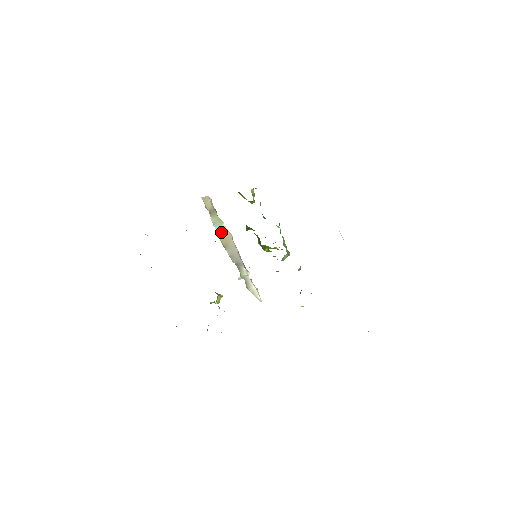
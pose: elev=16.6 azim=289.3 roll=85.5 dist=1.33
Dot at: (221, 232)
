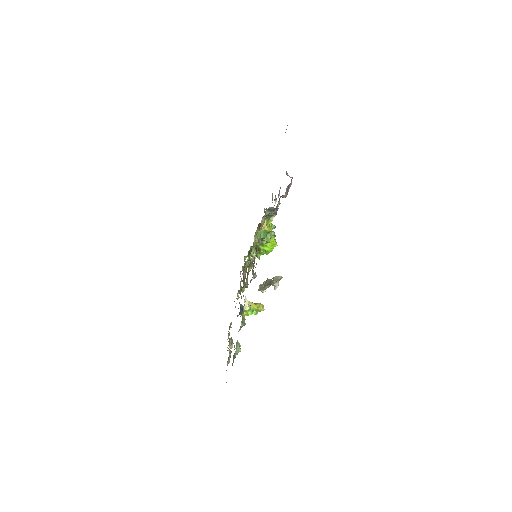
Dot at: occluded
